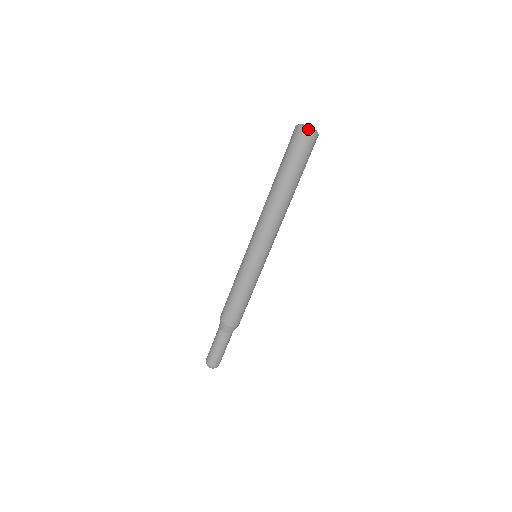
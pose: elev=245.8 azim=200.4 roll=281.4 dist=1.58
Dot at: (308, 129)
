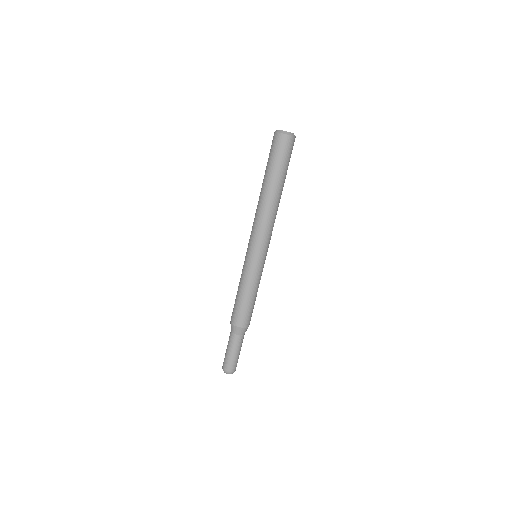
Dot at: (282, 131)
